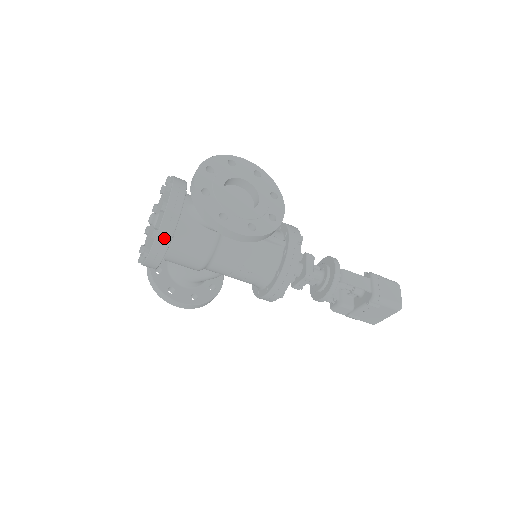
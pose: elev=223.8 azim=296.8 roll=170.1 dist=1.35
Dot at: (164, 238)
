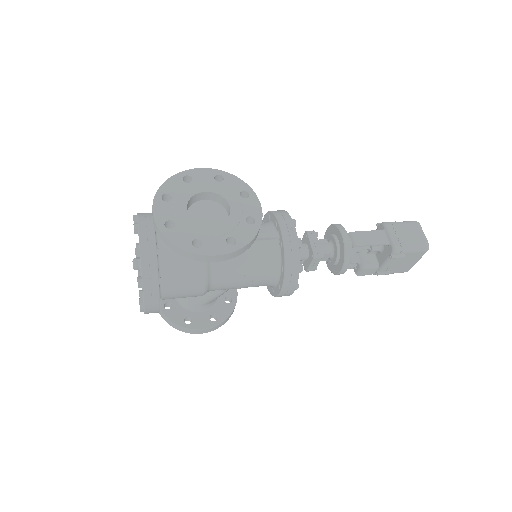
Dot at: (151, 284)
